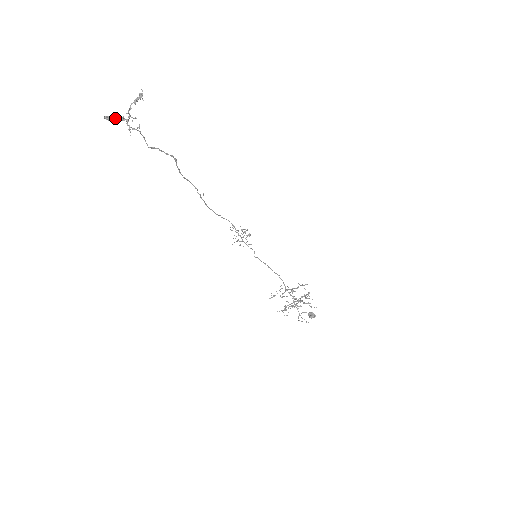
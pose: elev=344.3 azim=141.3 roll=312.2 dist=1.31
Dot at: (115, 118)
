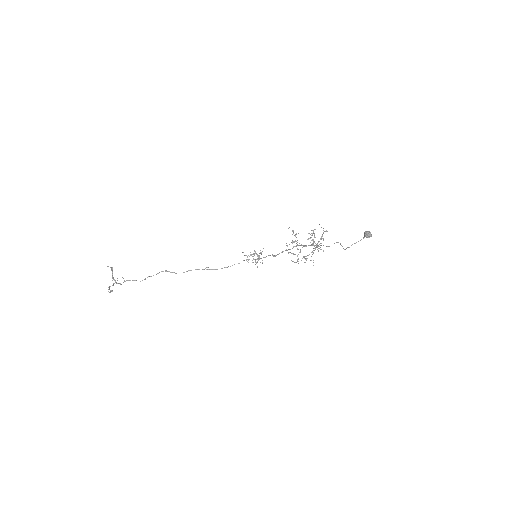
Dot at: occluded
